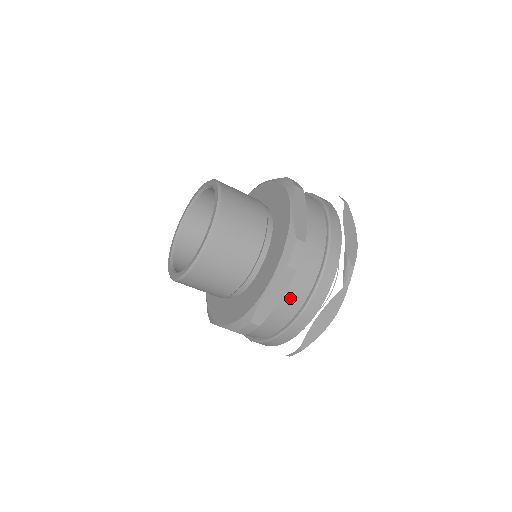
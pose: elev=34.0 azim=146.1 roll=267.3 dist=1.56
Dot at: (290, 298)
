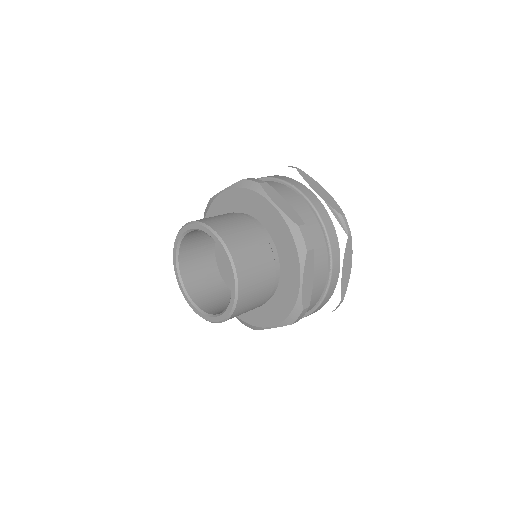
Dot at: (318, 272)
